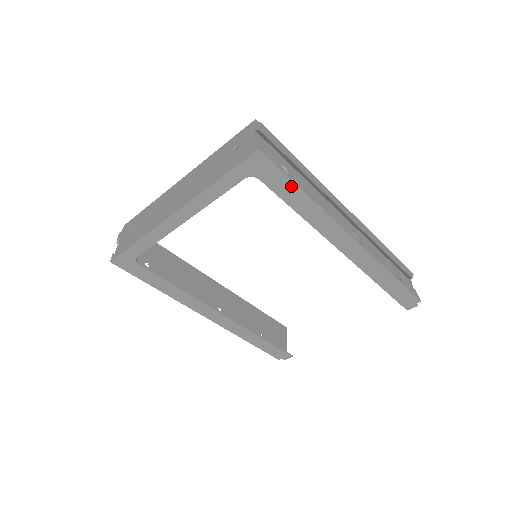
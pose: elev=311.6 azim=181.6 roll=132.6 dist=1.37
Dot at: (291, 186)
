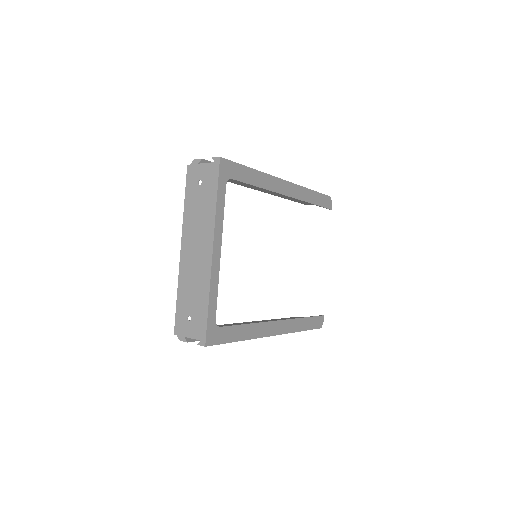
Dot at: (245, 170)
